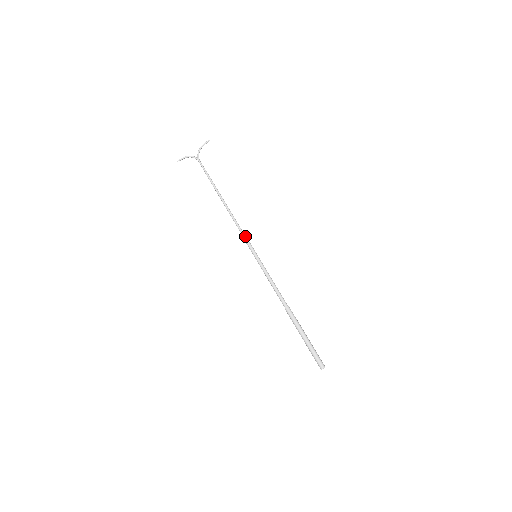
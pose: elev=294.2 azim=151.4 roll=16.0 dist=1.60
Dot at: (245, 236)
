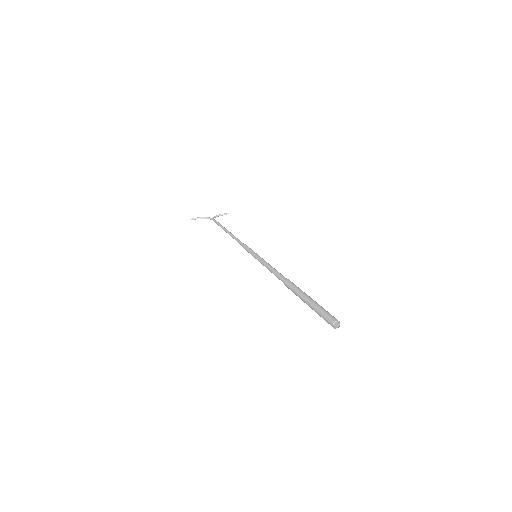
Dot at: occluded
